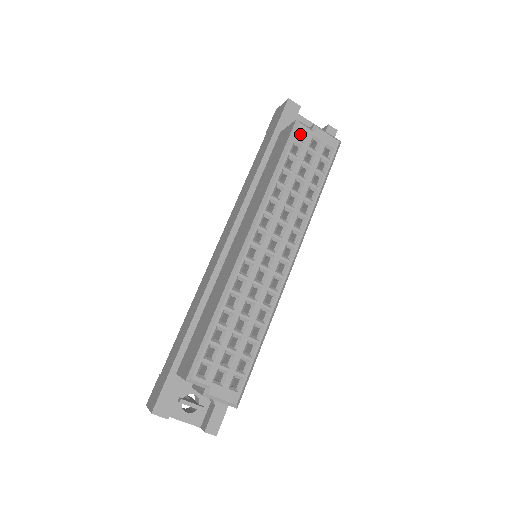
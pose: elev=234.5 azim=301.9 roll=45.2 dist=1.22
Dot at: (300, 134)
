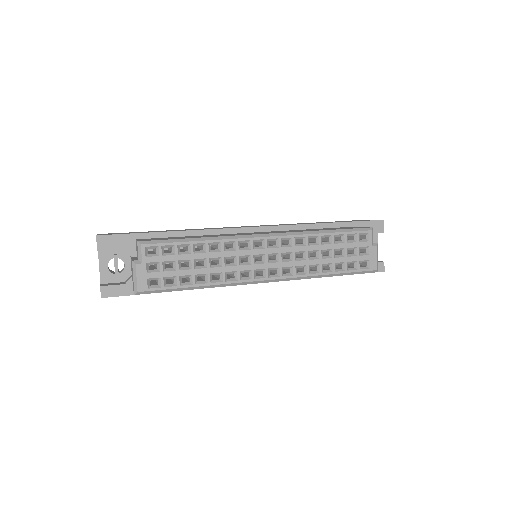
Dot at: (364, 237)
